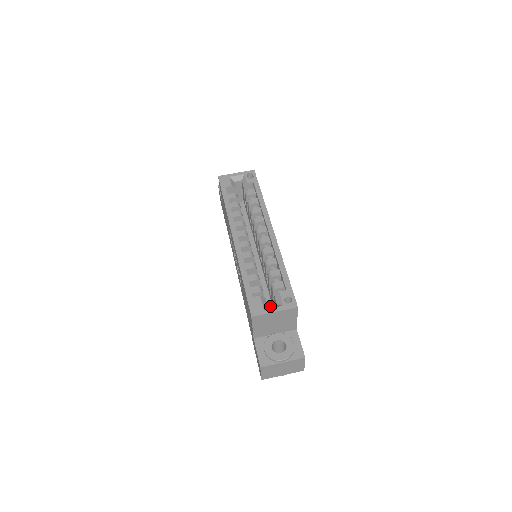
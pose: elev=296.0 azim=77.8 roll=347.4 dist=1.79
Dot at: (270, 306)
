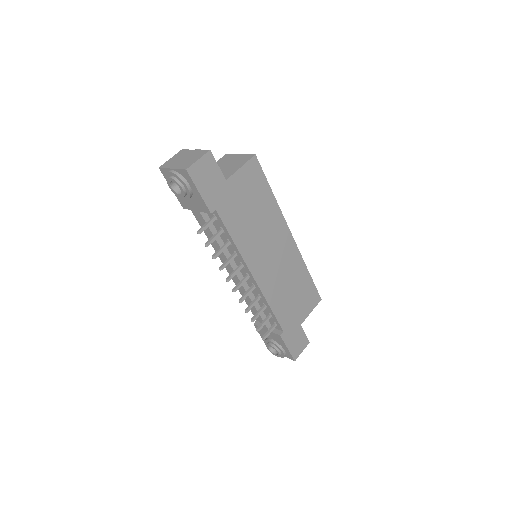
Dot at: occluded
